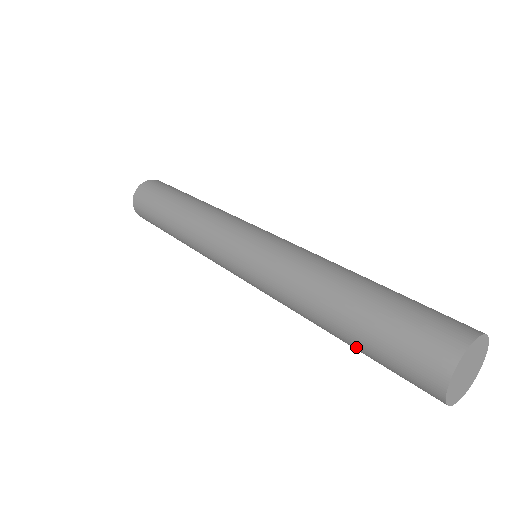
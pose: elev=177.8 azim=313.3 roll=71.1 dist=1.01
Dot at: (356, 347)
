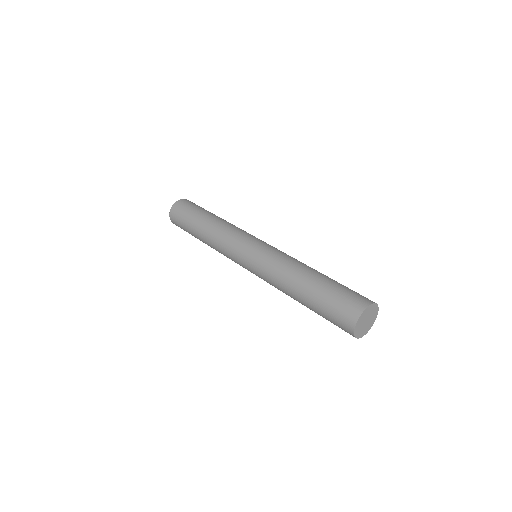
Dot at: (313, 299)
